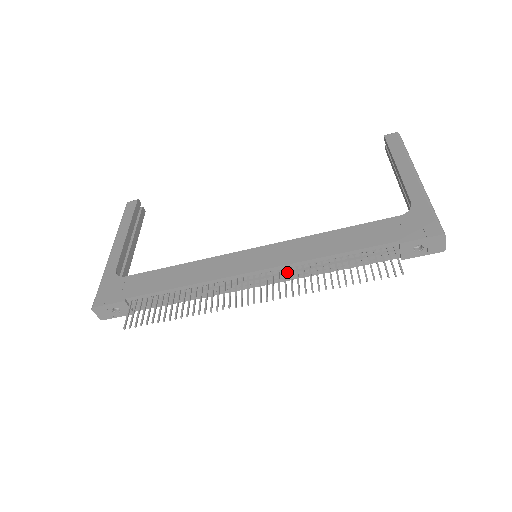
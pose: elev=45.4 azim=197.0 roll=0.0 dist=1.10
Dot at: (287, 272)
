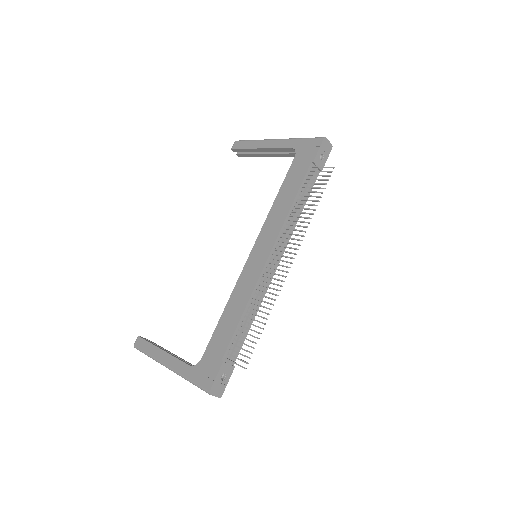
Dot at: (283, 237)
